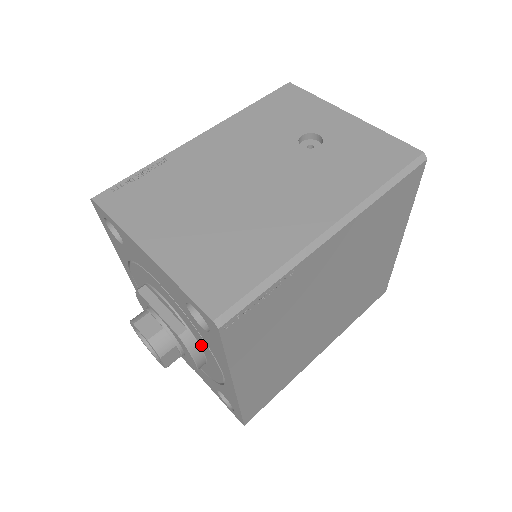
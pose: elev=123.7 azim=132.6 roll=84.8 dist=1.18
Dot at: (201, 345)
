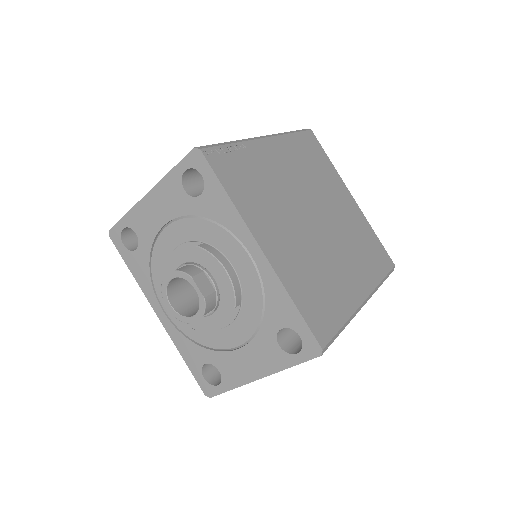
Dot at: (219, 246)
